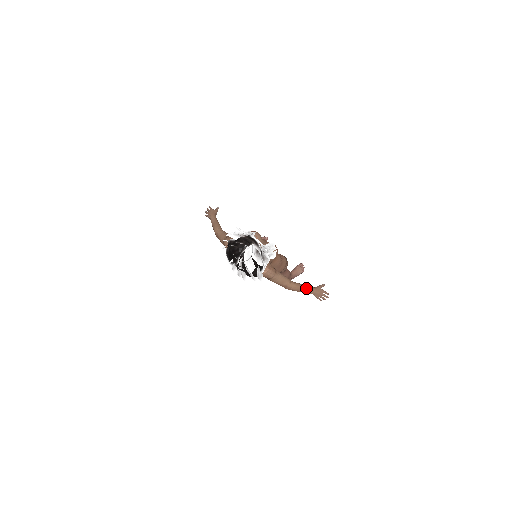
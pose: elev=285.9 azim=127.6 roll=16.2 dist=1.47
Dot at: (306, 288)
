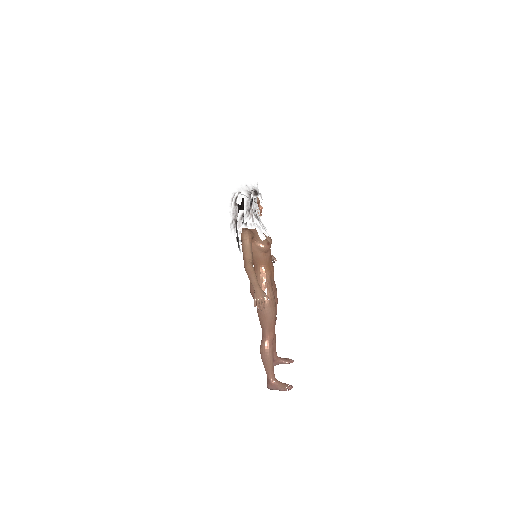
Dot at: (255, 277)
